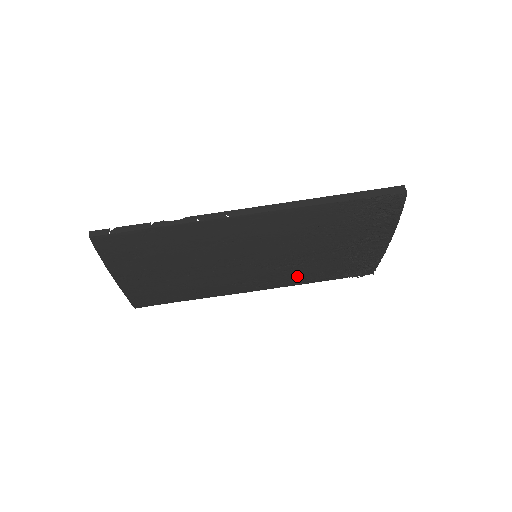
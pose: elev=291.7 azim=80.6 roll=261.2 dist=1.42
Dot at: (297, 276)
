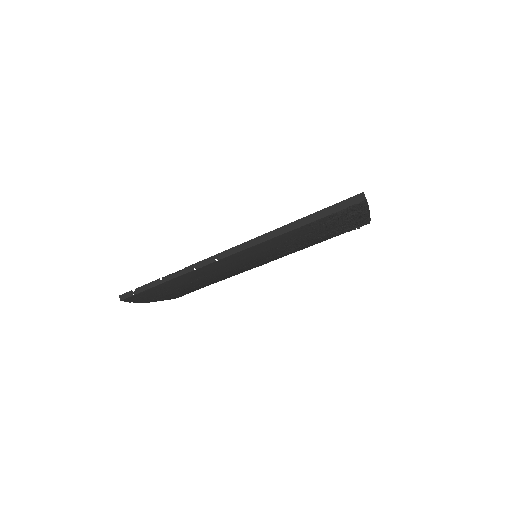
Dot at: (299, 249)
